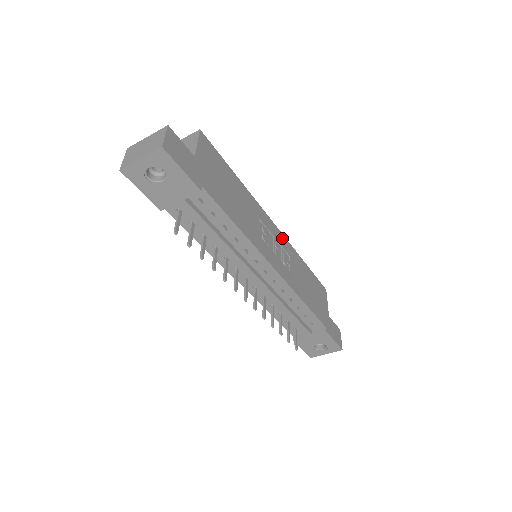
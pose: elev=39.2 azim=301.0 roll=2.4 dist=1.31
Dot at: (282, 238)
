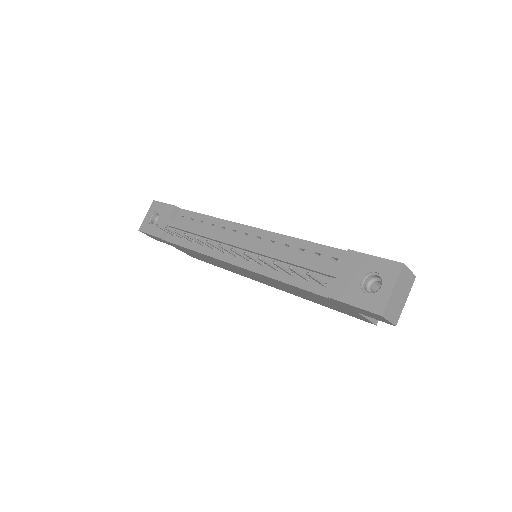
Dot at: occluded
